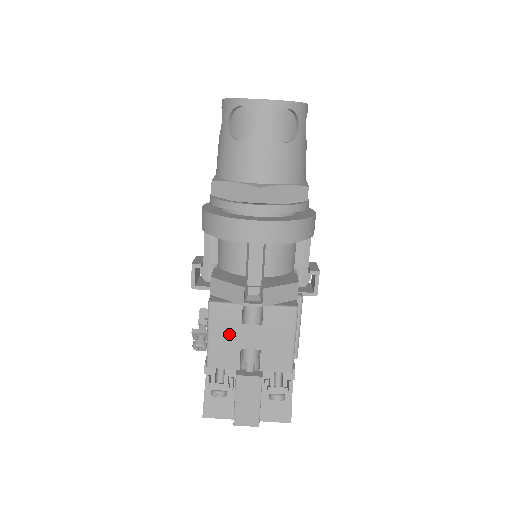
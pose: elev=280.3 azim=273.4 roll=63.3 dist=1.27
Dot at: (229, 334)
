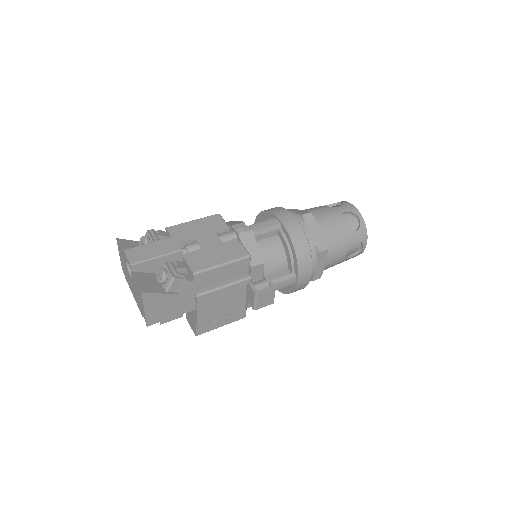
Dot at: (202, 229)
